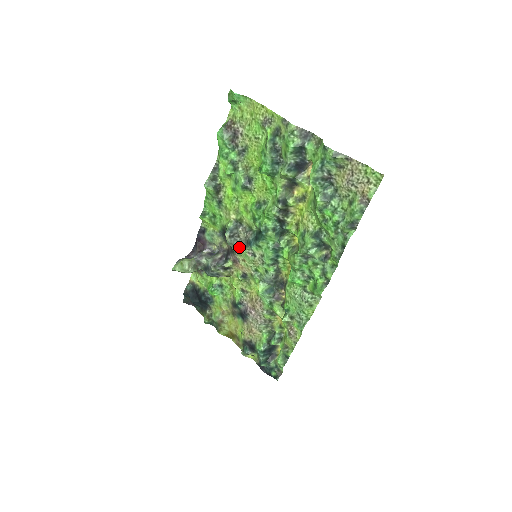
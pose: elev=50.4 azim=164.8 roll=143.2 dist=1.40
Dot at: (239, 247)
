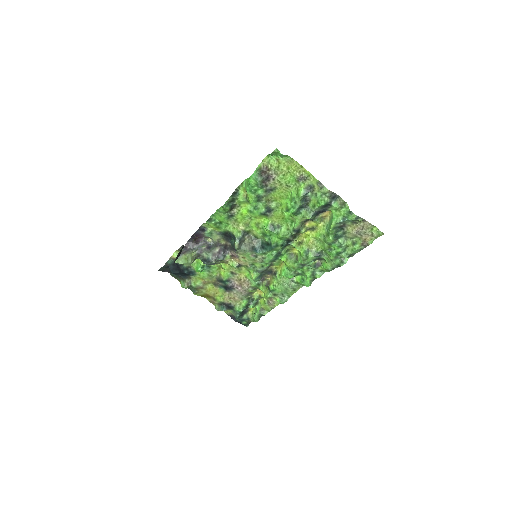
Dot at: (243, 250)
